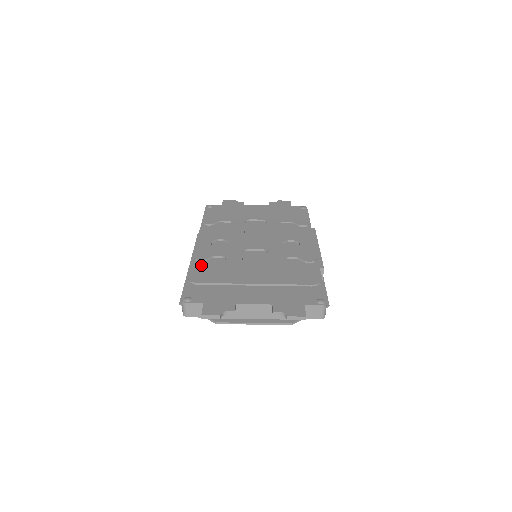
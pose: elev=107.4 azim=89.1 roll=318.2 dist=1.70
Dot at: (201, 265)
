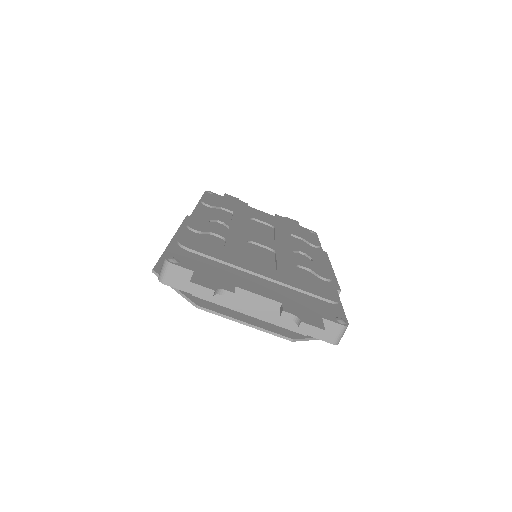
Dot at: occluded
